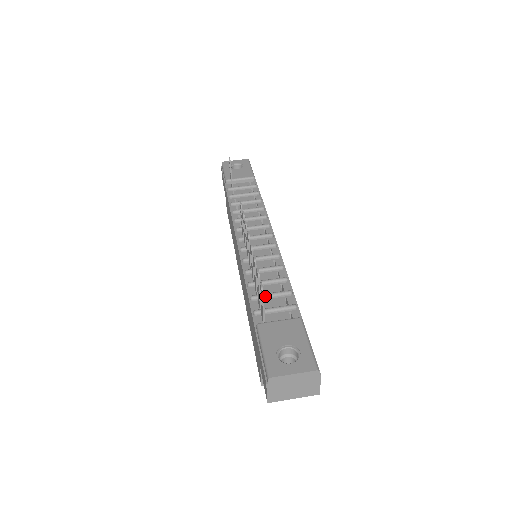
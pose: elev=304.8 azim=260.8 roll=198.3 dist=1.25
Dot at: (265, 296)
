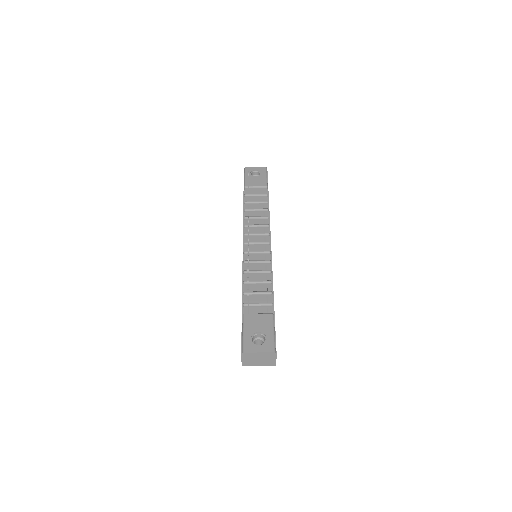
Dot at: (253, 293)
